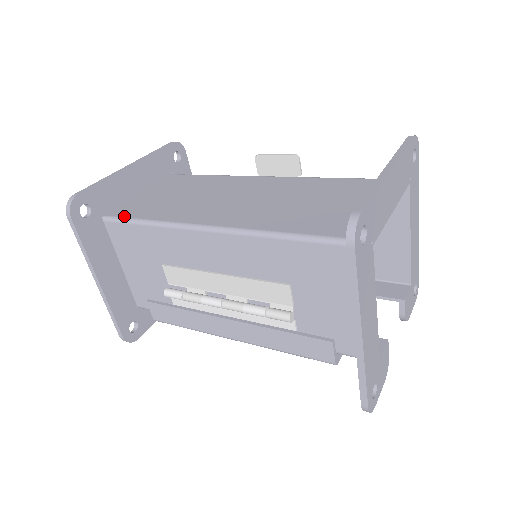
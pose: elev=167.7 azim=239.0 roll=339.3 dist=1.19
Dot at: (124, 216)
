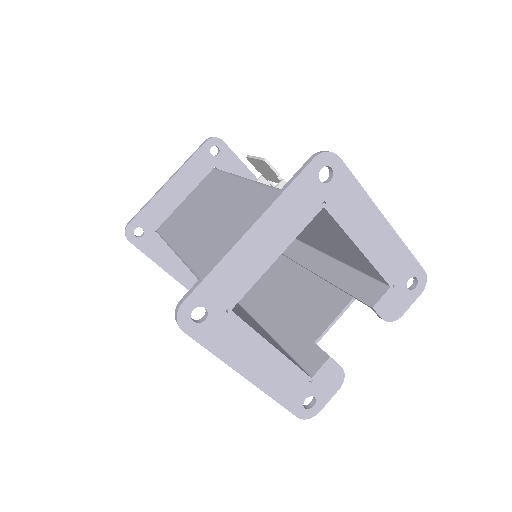
Dot at: (162, 232)
